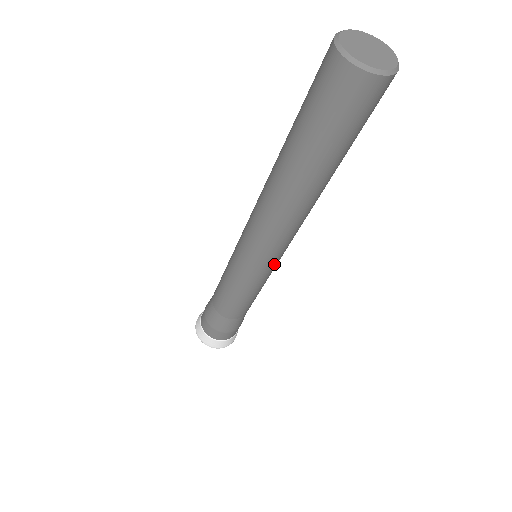
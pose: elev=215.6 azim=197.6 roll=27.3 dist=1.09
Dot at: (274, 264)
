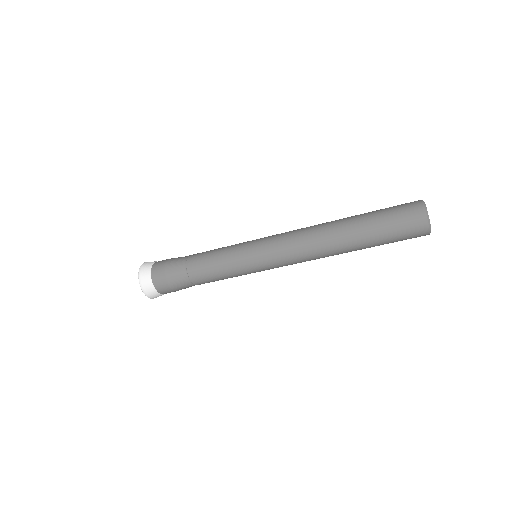
Dot at: occluded
